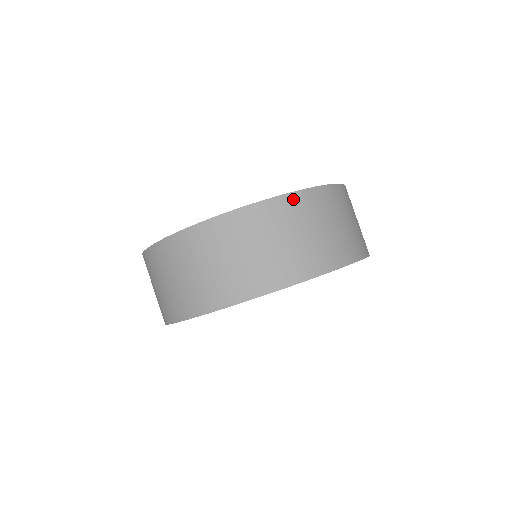
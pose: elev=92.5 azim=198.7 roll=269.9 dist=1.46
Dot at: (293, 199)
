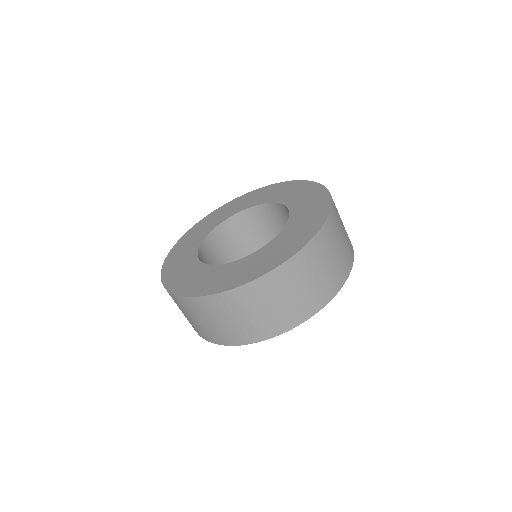
Dot at: (274, 275)
